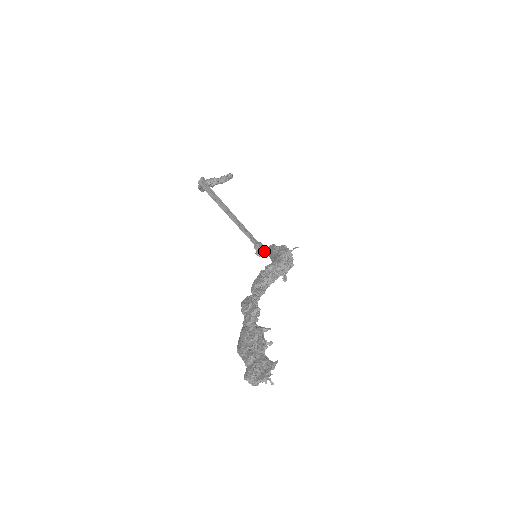
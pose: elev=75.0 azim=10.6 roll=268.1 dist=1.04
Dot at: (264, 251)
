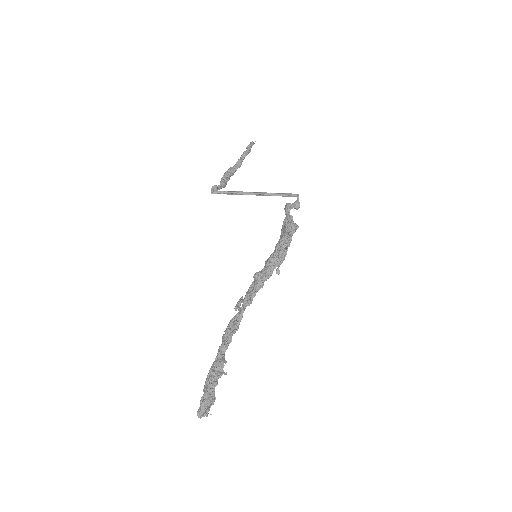
Dot at: occluded
